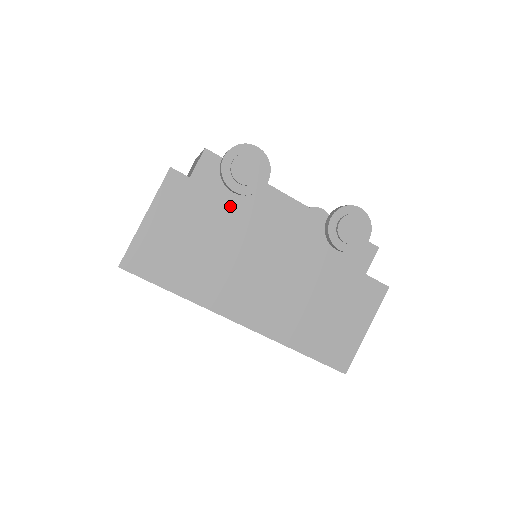
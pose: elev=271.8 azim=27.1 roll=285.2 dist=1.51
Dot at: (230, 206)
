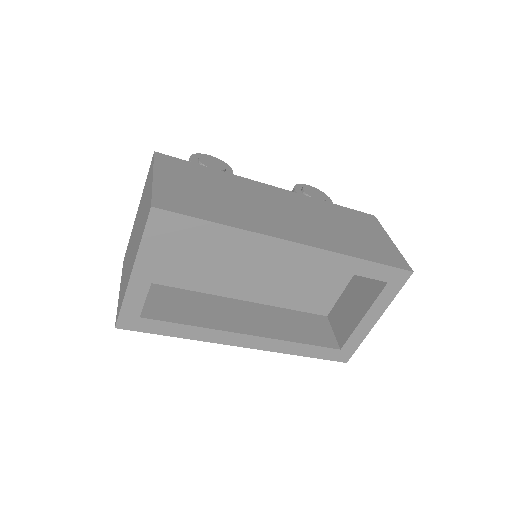
Dot at: (219, 173)
